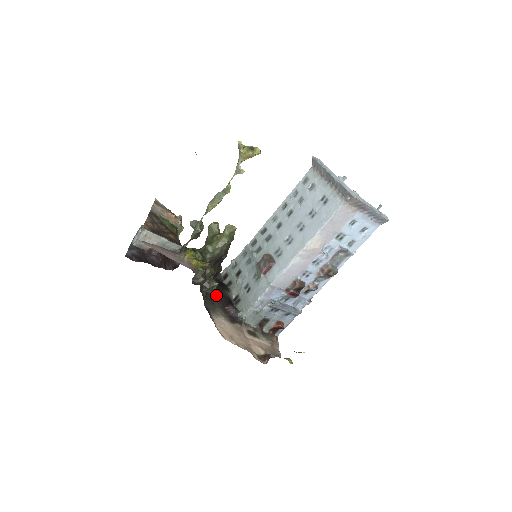
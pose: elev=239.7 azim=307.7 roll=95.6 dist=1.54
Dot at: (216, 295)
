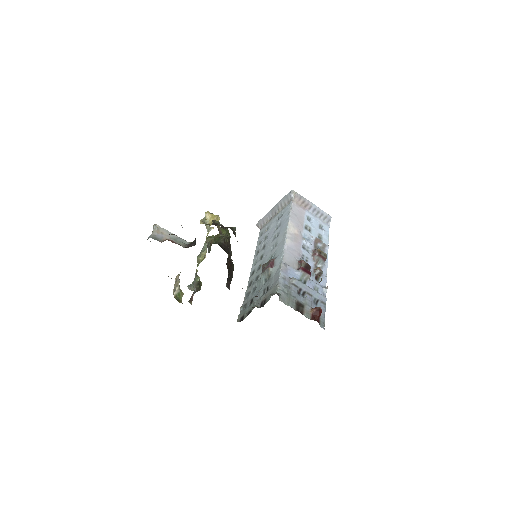
Dot at: occluded
